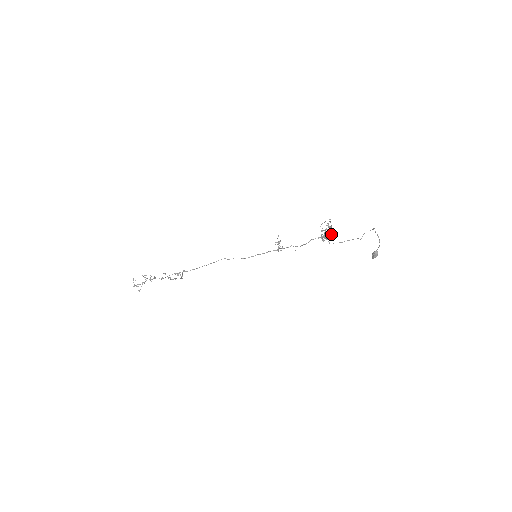
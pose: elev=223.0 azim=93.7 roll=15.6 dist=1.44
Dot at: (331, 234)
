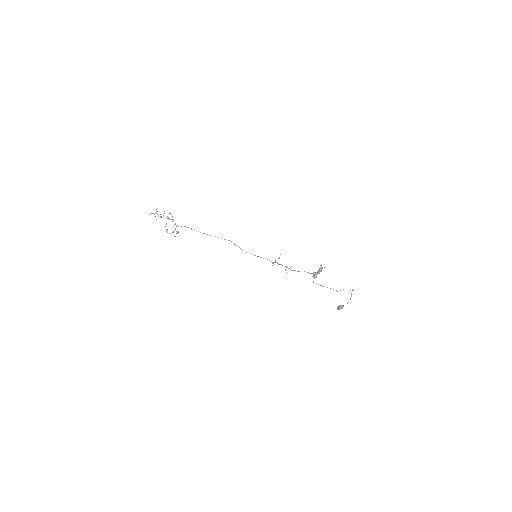
Dot at: (316, 277)
